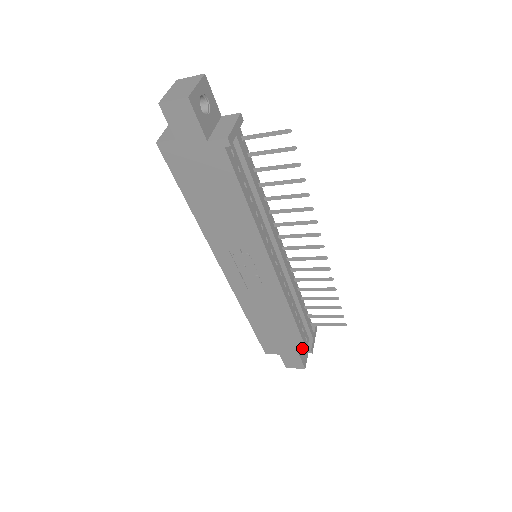
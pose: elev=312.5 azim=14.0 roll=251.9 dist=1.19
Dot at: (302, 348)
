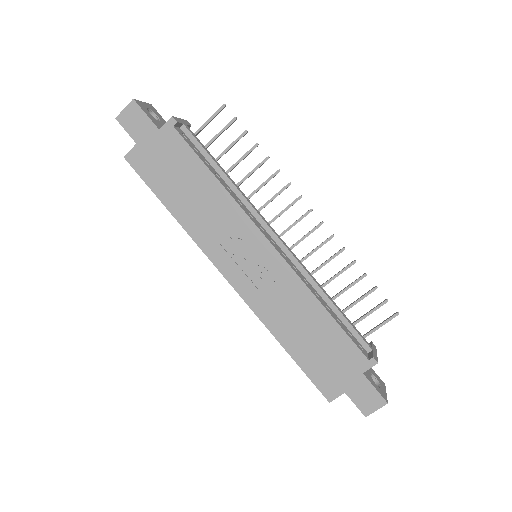
Dot at: (362, 360)
